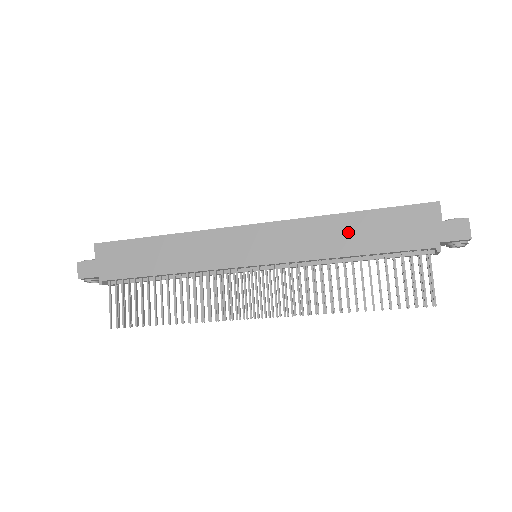
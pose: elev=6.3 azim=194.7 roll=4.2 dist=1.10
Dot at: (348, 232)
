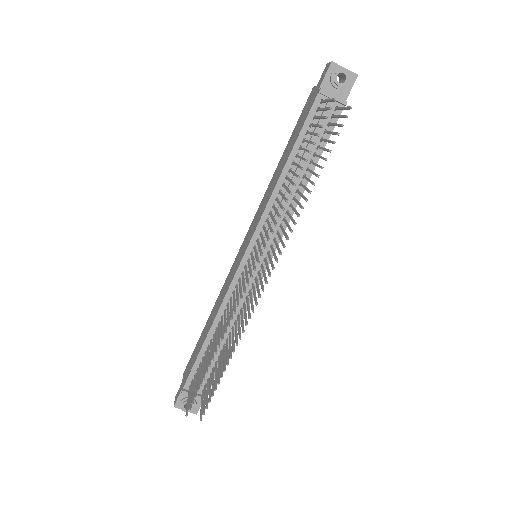
Dot at: (280, 166)
